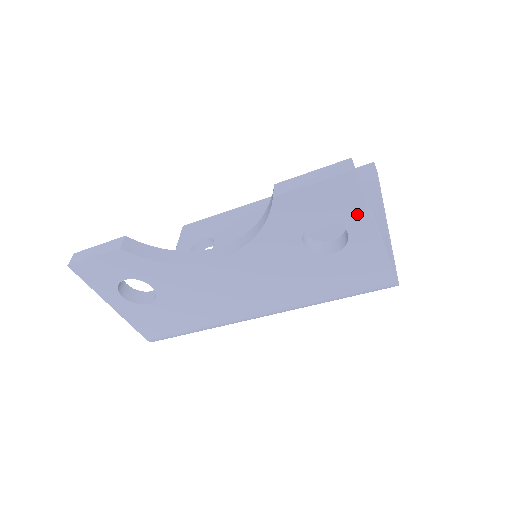
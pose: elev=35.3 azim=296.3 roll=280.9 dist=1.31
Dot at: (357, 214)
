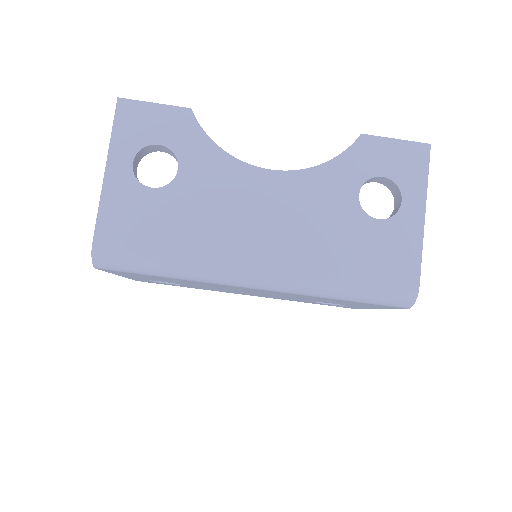
Dot at: (417, 186)
